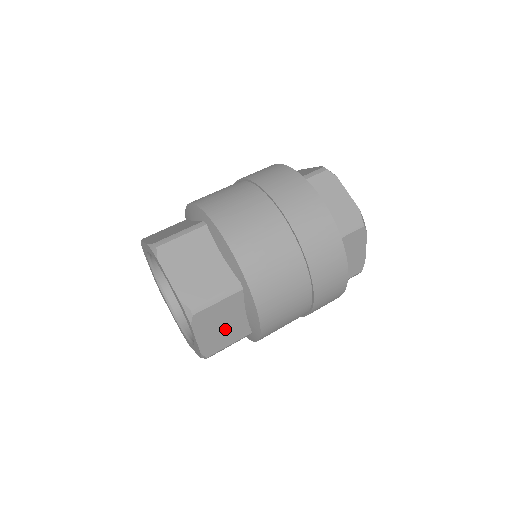
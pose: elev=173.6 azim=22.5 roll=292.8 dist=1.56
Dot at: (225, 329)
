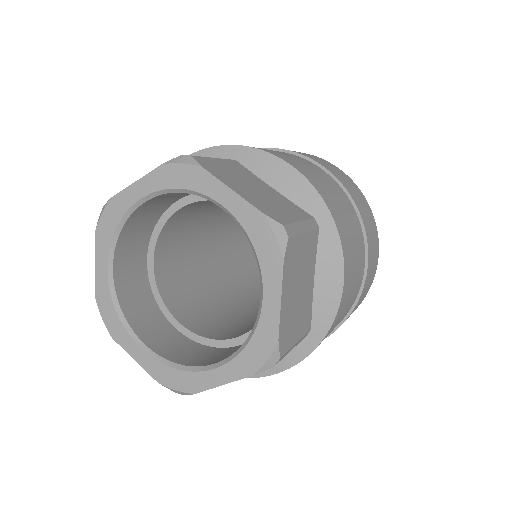
Dot at: (299, 300)
